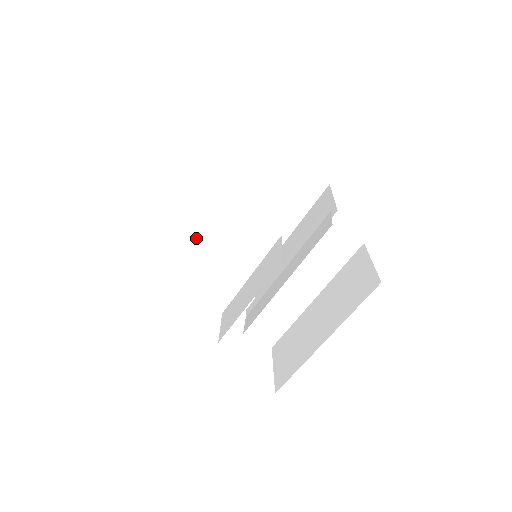
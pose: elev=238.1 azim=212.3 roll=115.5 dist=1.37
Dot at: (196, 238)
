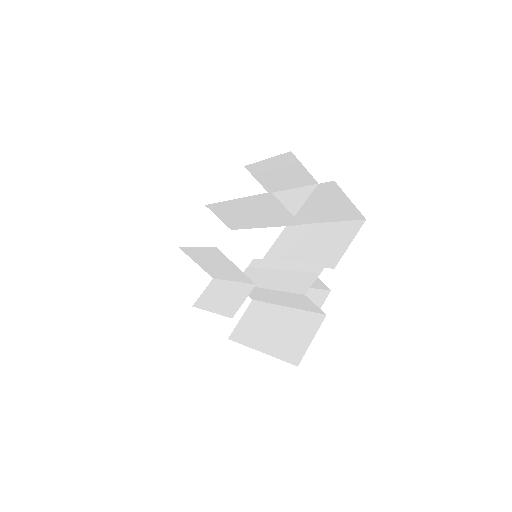
Dot at: (225, 206)
